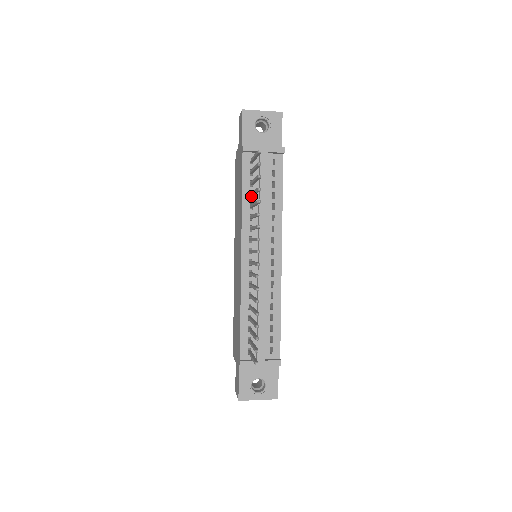
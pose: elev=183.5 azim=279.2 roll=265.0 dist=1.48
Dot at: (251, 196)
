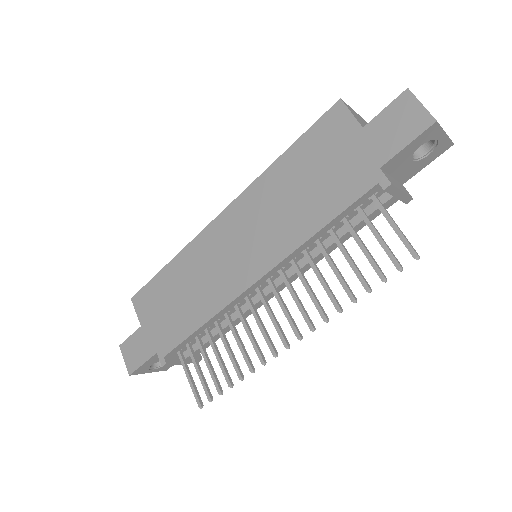
Dot at: (328, 229)
